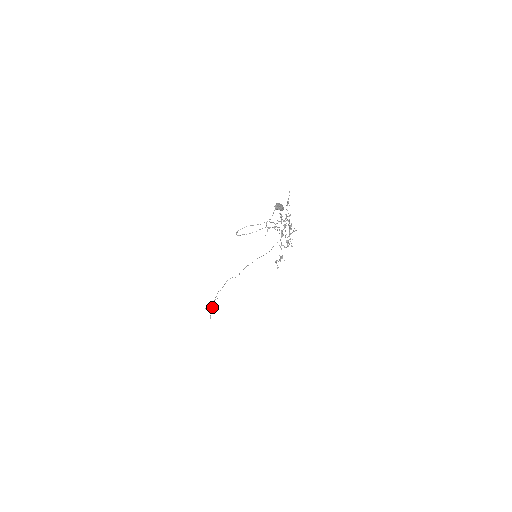
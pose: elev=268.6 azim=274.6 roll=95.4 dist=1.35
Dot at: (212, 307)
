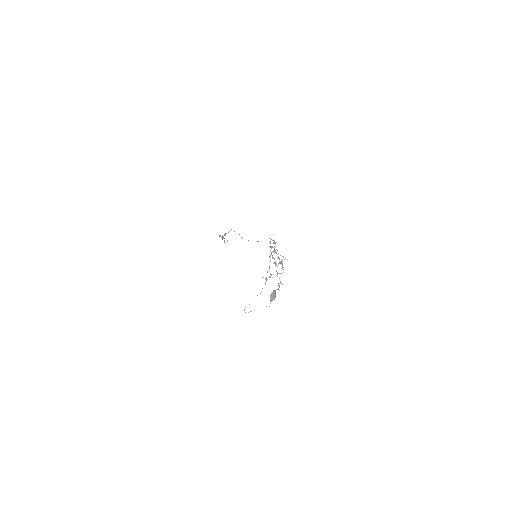
Dot at: occluded
